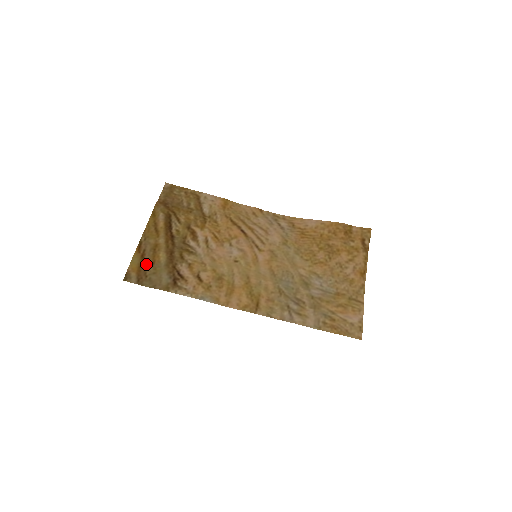
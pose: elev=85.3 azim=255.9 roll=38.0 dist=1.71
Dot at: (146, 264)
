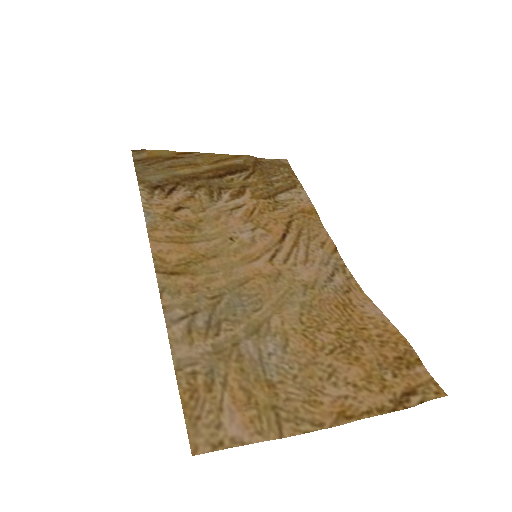
Dot at: (165, 162)
